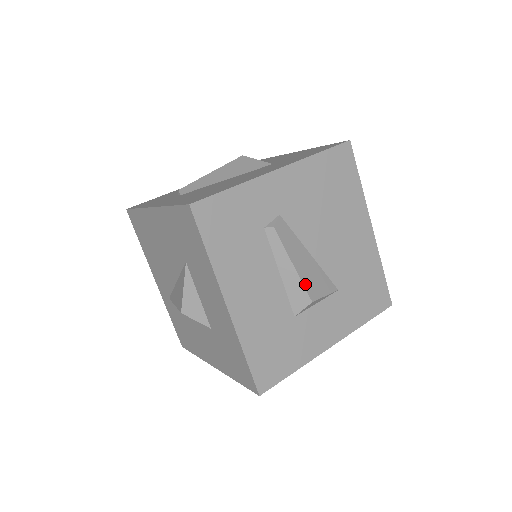
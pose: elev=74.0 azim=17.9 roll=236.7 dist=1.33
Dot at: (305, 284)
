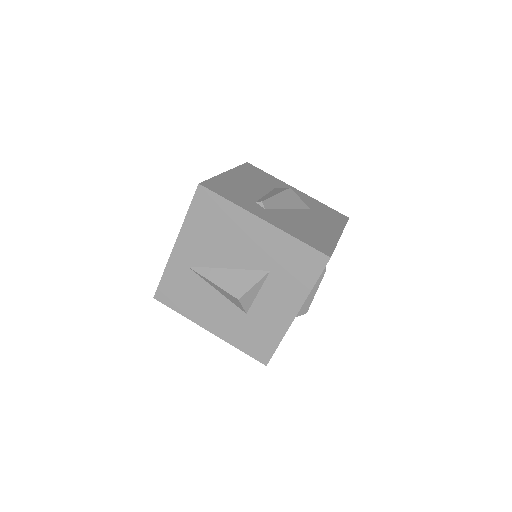
Dot at: occluded
